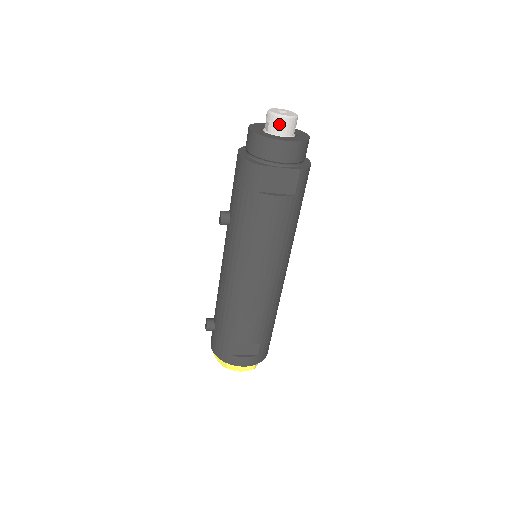
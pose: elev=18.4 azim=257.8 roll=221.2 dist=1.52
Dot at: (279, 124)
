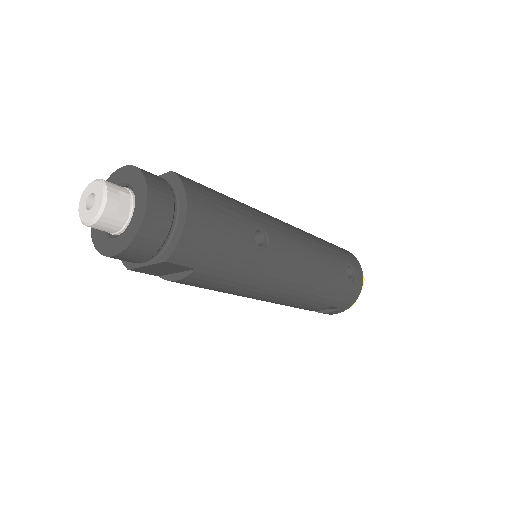
Dot at: occluded
